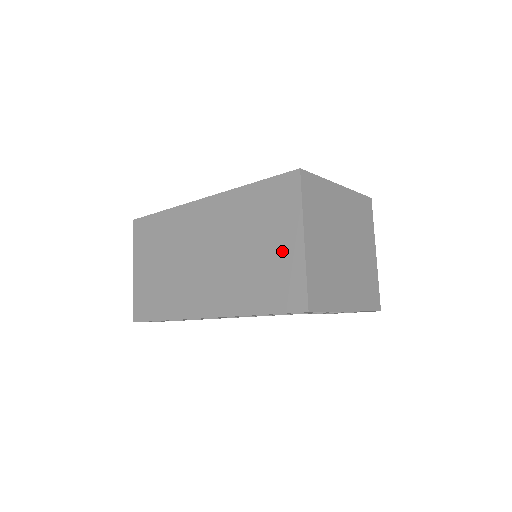
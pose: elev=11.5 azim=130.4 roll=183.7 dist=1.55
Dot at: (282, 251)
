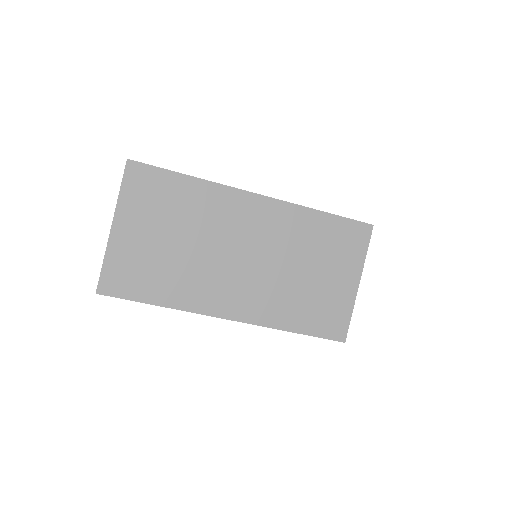
Dot at: (337, 286)
